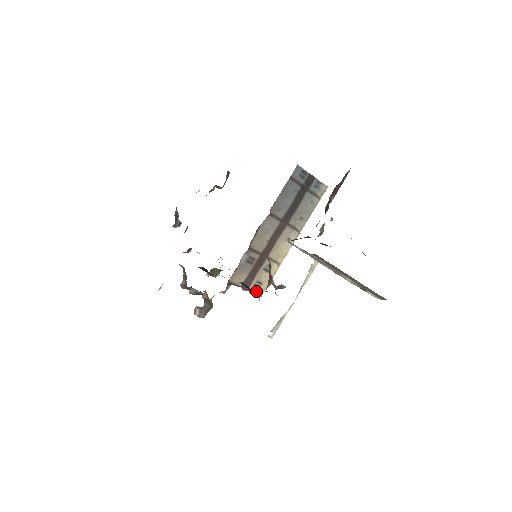
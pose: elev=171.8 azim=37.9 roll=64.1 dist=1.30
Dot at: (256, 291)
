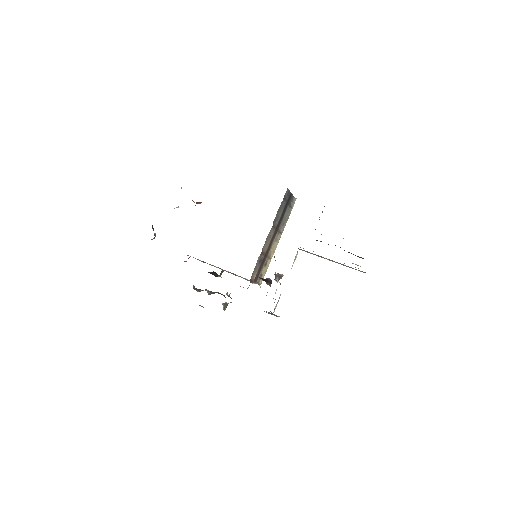
Dot at: (259, 282)
